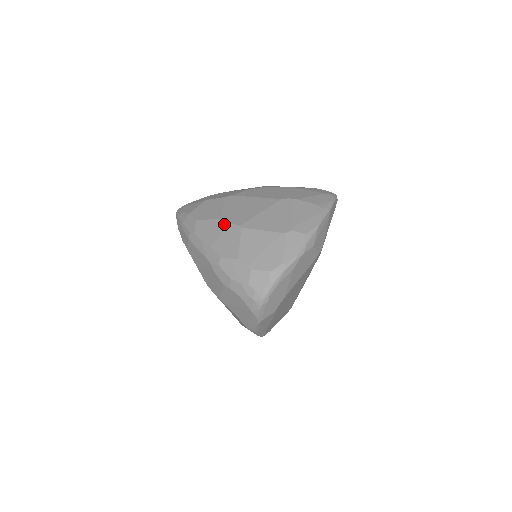
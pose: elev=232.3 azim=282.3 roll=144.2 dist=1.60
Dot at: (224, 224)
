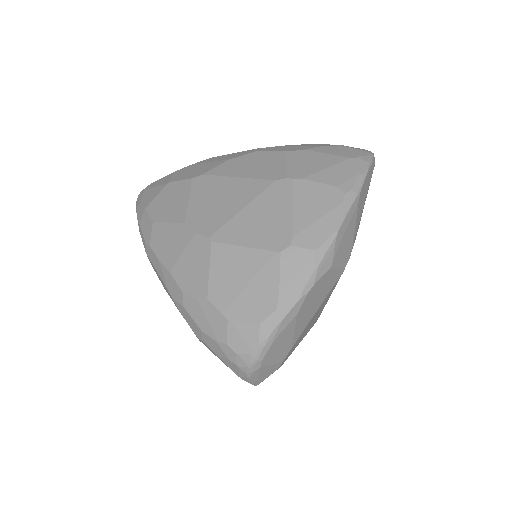
Dot at: (187, 233)
